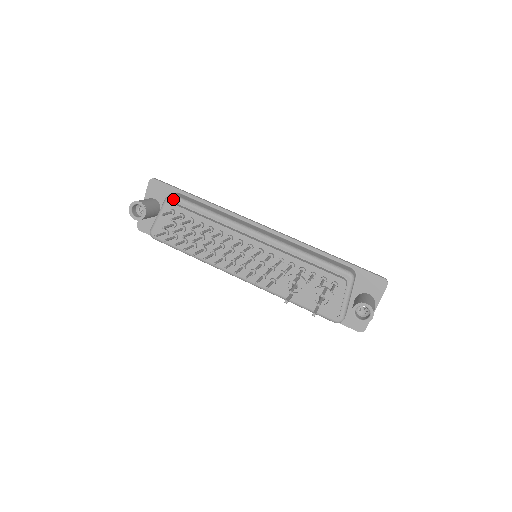
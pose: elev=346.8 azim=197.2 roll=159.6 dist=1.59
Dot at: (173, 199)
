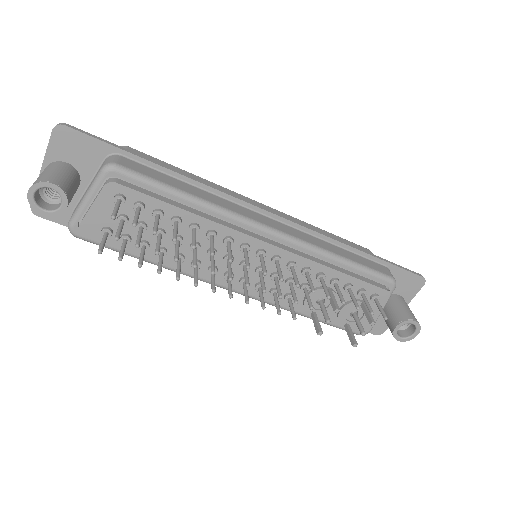
Dot at: (118, 174)
